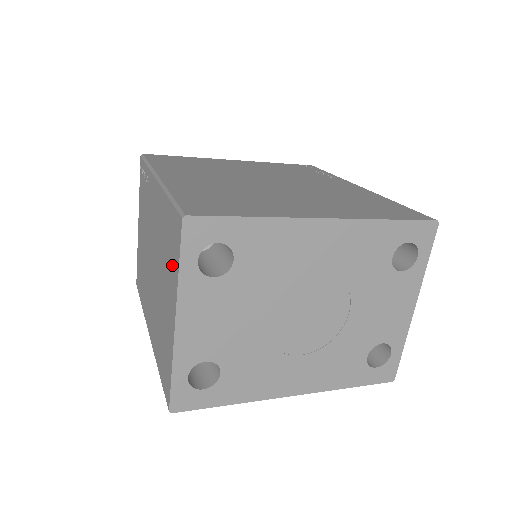
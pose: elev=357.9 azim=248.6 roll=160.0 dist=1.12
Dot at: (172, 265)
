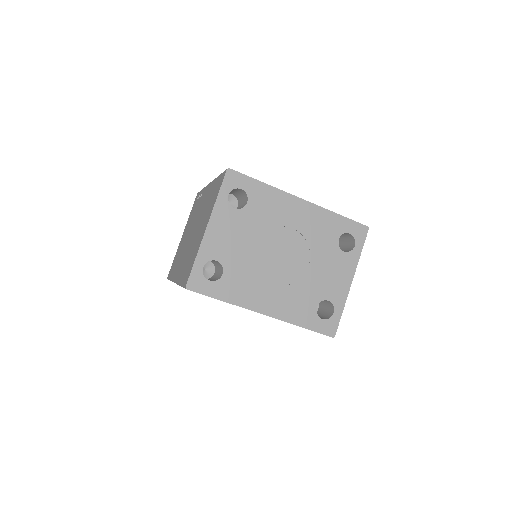
Dot at: (212, 202)
